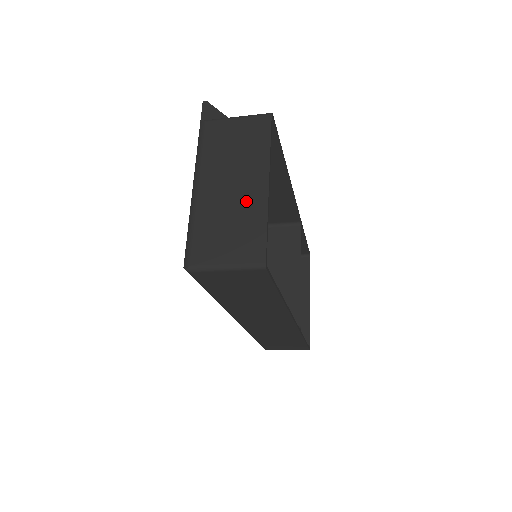
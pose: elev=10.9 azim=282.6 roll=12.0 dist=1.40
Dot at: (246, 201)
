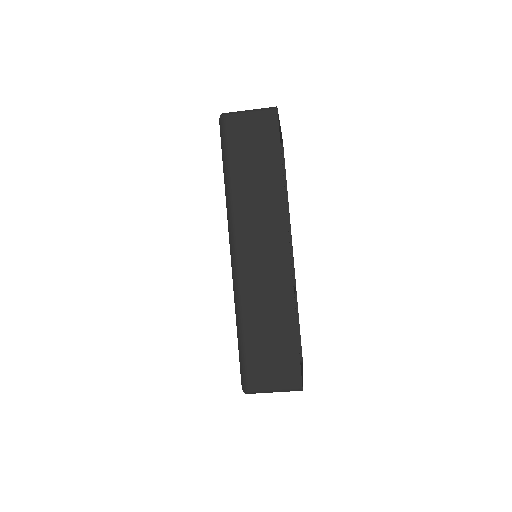
Dot at: occluded
